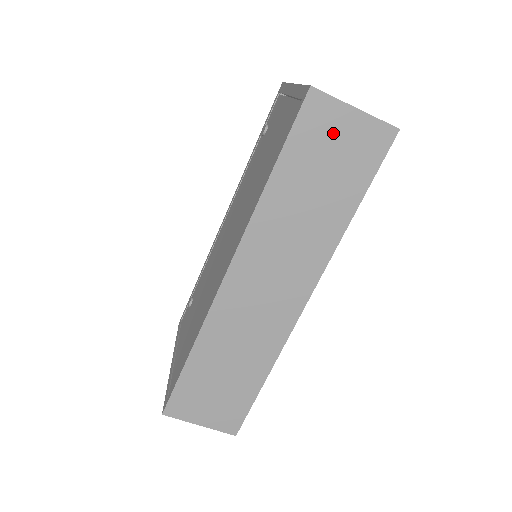
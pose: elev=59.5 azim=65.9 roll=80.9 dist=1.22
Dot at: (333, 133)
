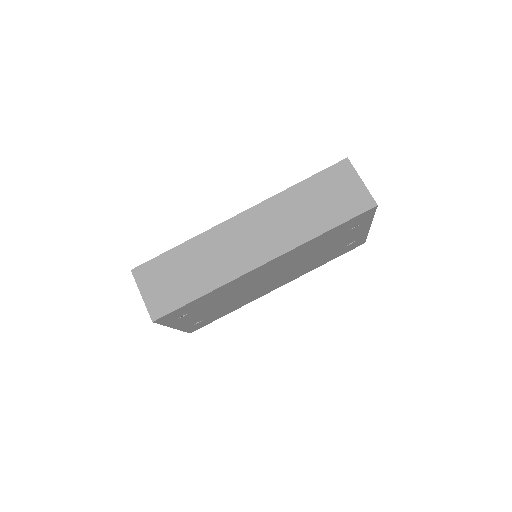
Dot at: (343, 184)
